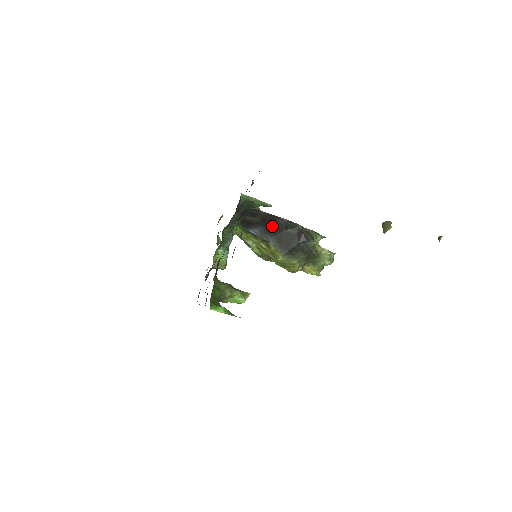
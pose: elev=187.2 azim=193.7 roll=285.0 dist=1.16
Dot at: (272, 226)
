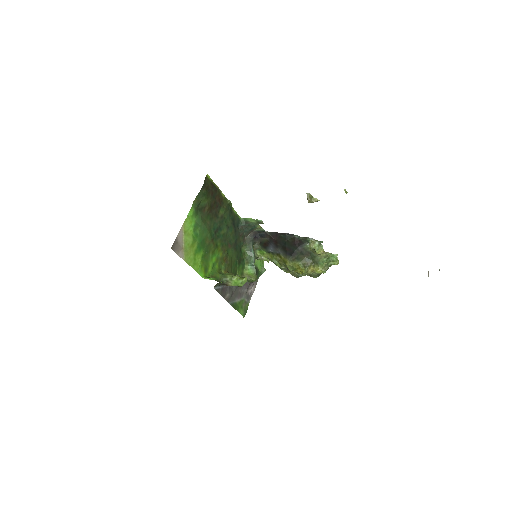
Dot at: (278, 241)
